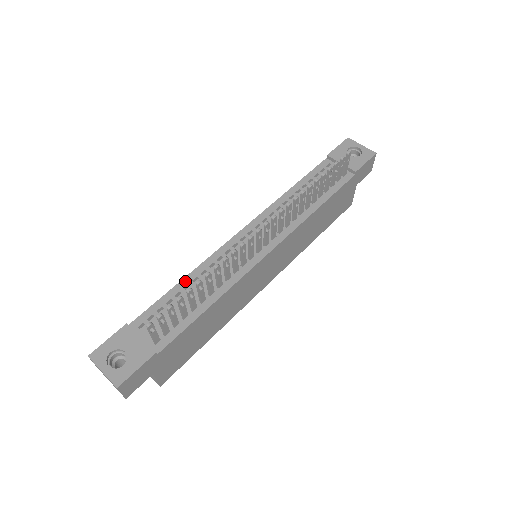
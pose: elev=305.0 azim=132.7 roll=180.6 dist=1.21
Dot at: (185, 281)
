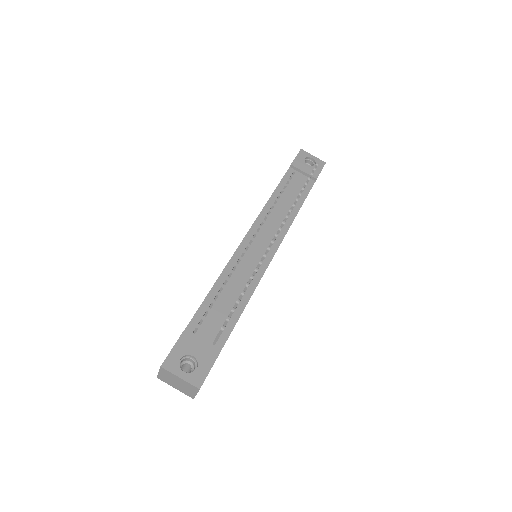
Dot at: (217, 285)
